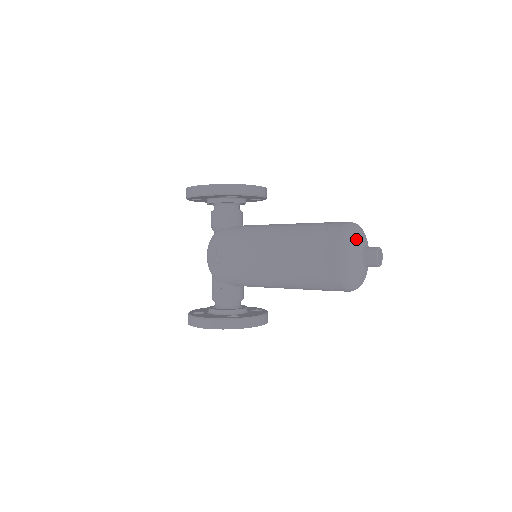
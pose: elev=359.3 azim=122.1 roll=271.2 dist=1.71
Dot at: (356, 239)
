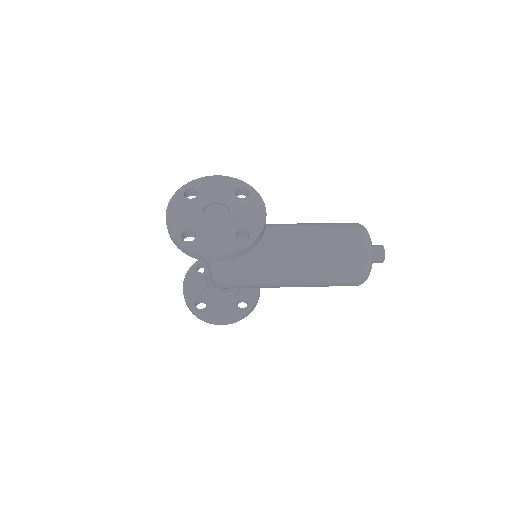
Dot at: occluded
